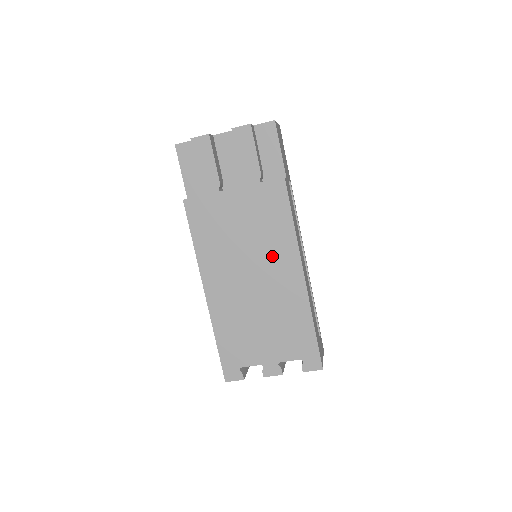
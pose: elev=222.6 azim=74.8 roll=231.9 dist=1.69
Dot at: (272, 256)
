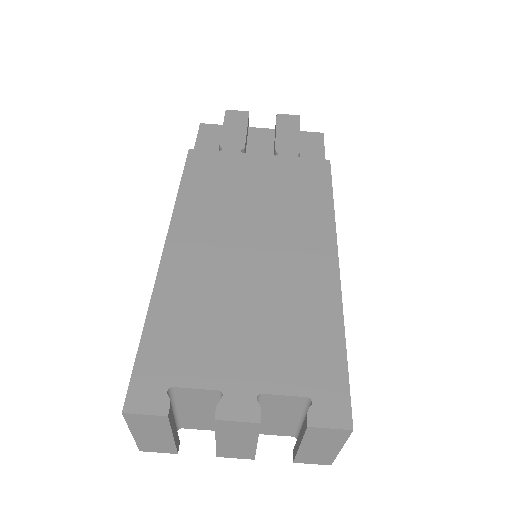
Dot at: (293, 227)
